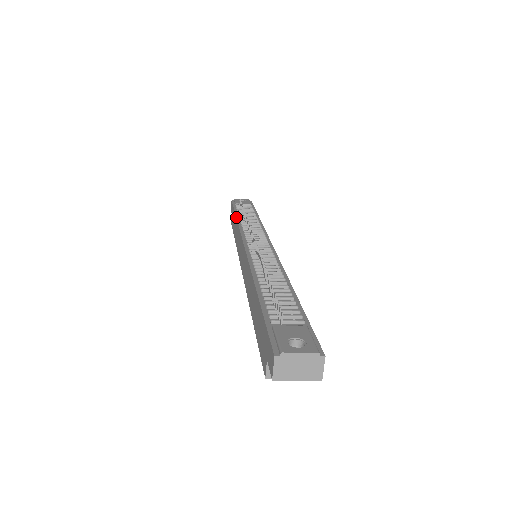
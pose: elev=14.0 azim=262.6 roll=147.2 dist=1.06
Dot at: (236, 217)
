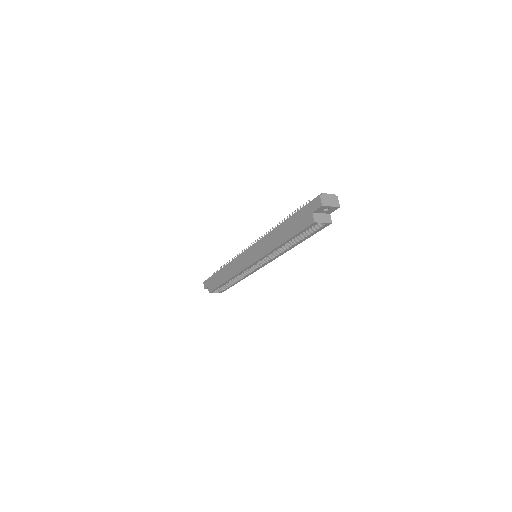
Dot at: (223, 267)
